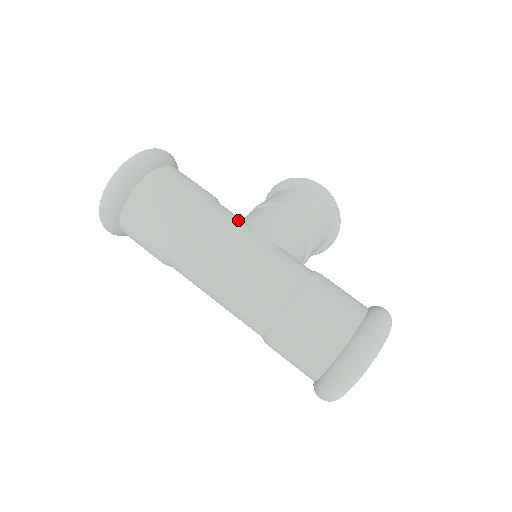
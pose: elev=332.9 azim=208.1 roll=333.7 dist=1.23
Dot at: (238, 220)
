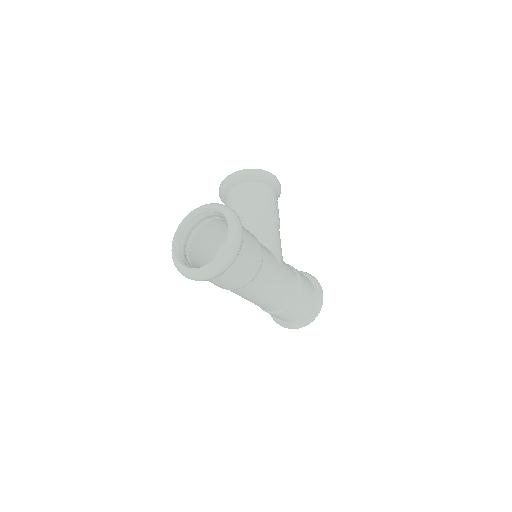
Dot at: (272, 255)
